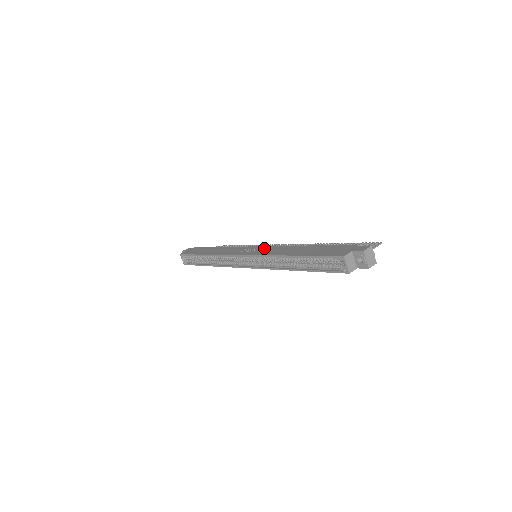
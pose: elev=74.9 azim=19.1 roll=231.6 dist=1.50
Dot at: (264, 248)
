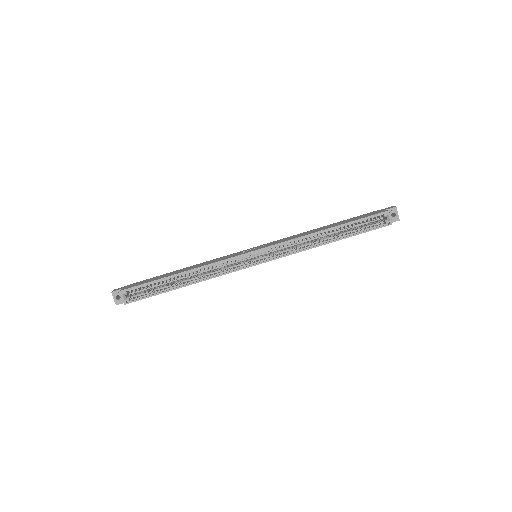
Dot at: (271, 242)
